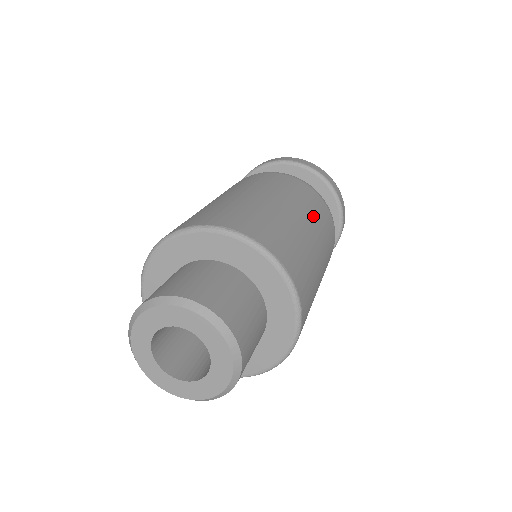
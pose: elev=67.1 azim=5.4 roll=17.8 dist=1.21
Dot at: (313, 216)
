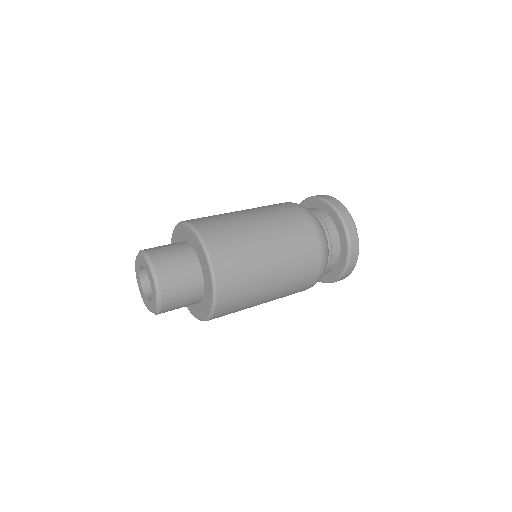
Dot at: (262, 209)
